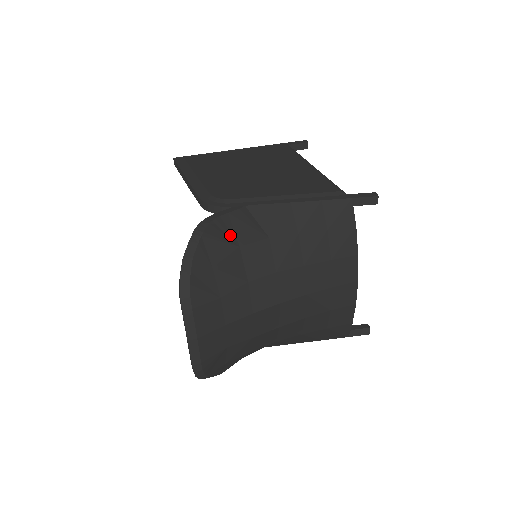
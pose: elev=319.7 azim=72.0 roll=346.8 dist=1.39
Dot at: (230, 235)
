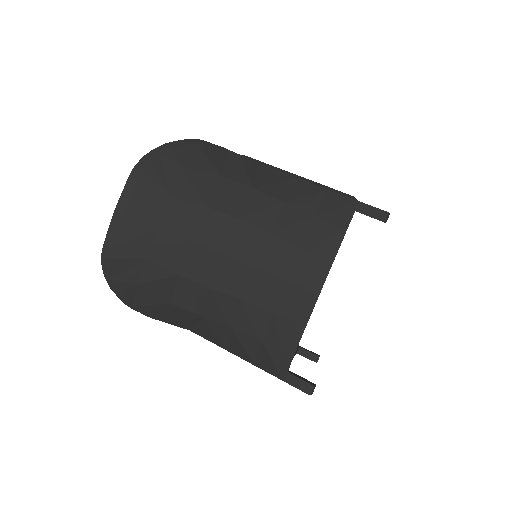
Dot at: (221, 163)
